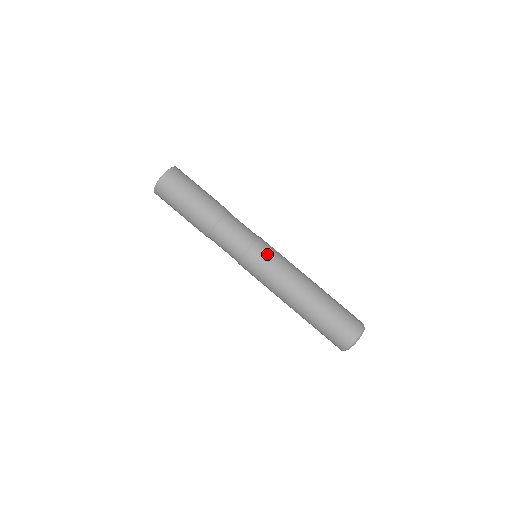
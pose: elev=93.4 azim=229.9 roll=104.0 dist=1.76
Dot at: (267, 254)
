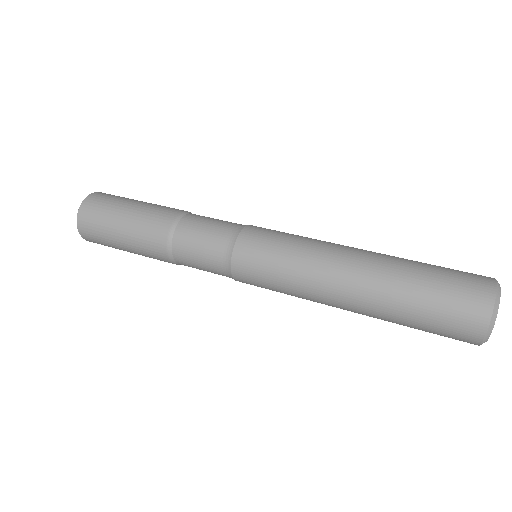
Dot at: (263, 243)
